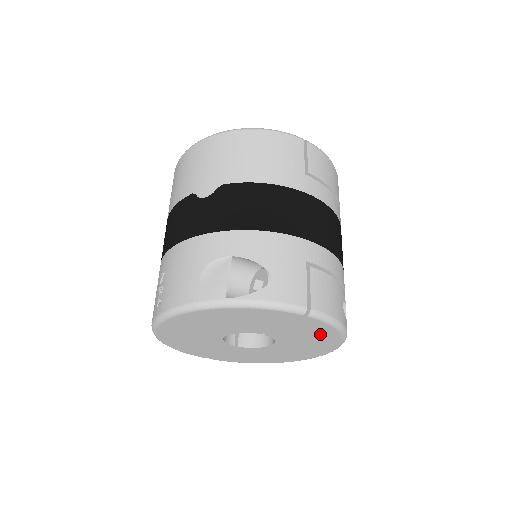
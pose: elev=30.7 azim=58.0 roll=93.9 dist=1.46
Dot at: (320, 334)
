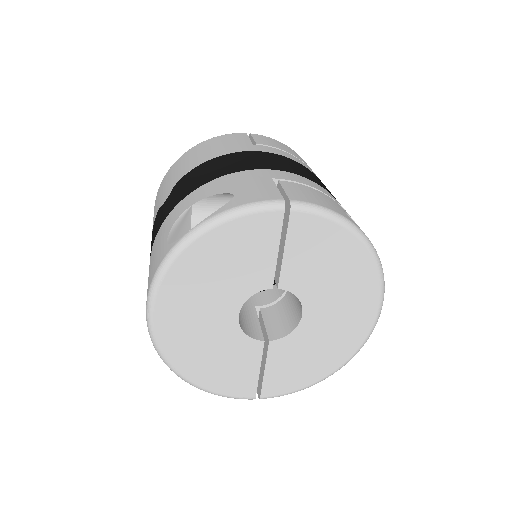
Dot at: (335, 251)
